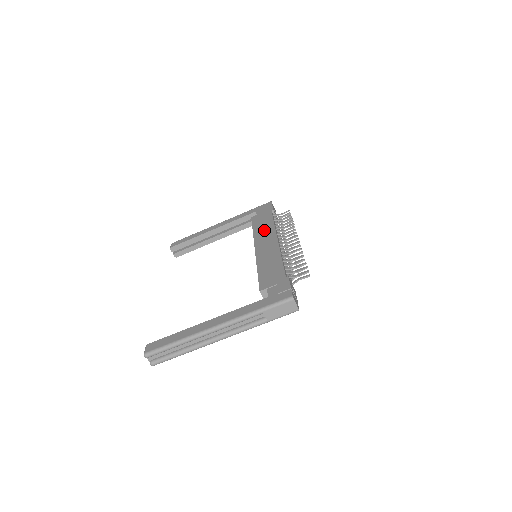
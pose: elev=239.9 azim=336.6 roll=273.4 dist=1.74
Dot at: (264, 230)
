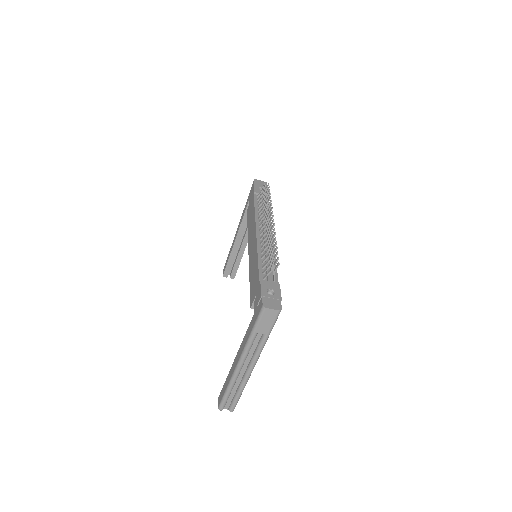
Dot at: (251, 224)
